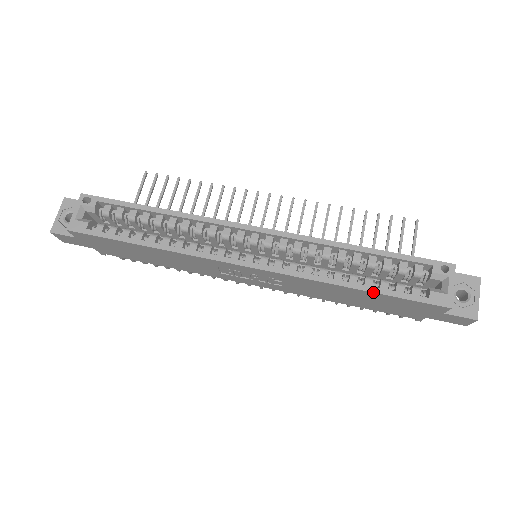
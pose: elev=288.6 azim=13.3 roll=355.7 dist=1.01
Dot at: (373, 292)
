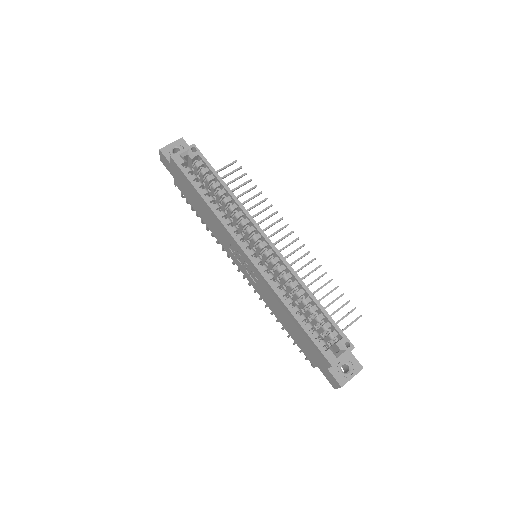
Dot at: (300, 324)
